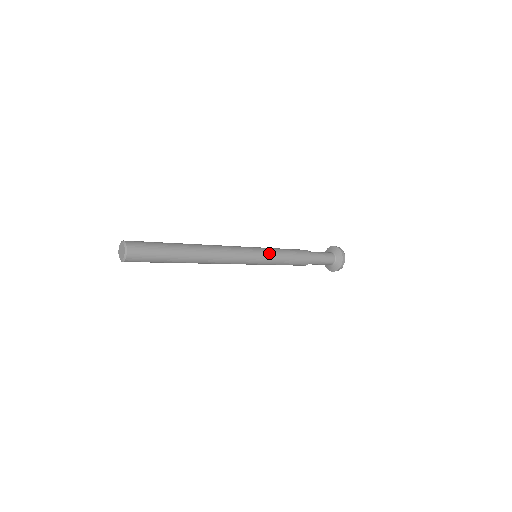
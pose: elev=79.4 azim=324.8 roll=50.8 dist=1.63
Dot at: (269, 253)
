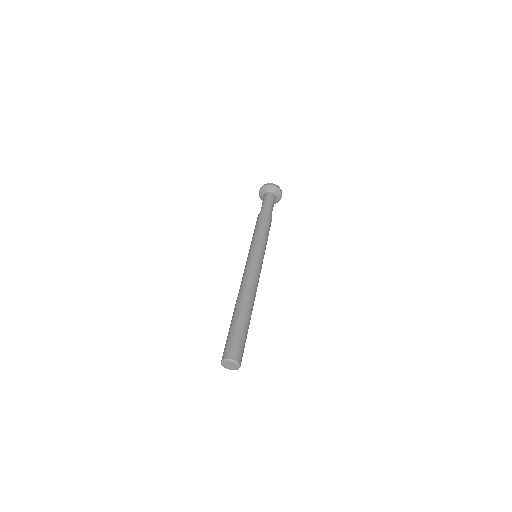
Dot at: (264, 248)
